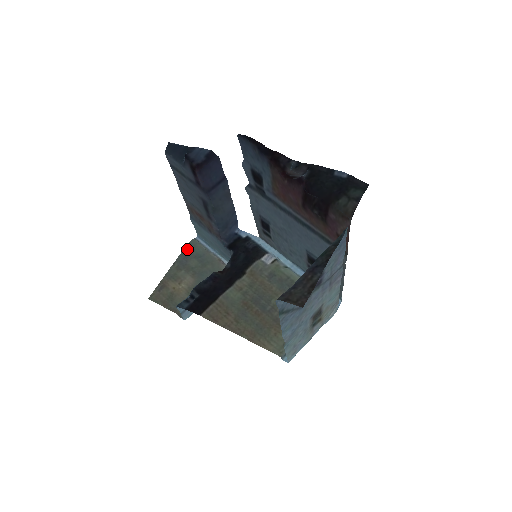
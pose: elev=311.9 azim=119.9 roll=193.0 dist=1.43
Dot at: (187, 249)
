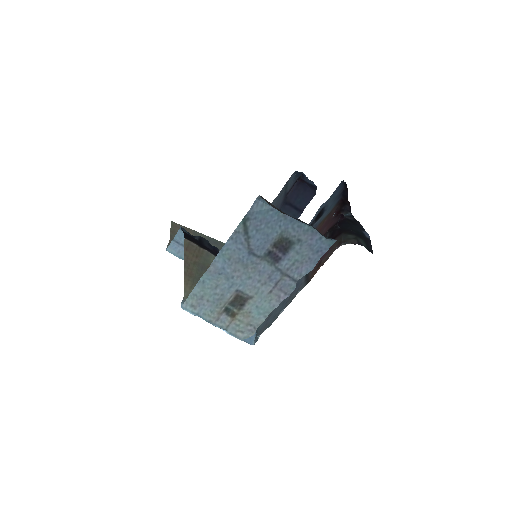
Dot at: (222, 243)
